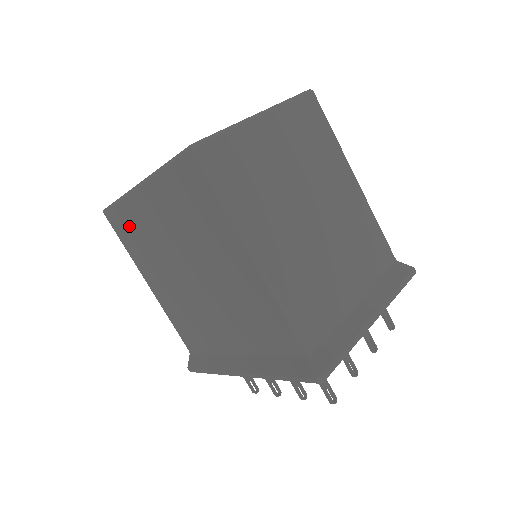
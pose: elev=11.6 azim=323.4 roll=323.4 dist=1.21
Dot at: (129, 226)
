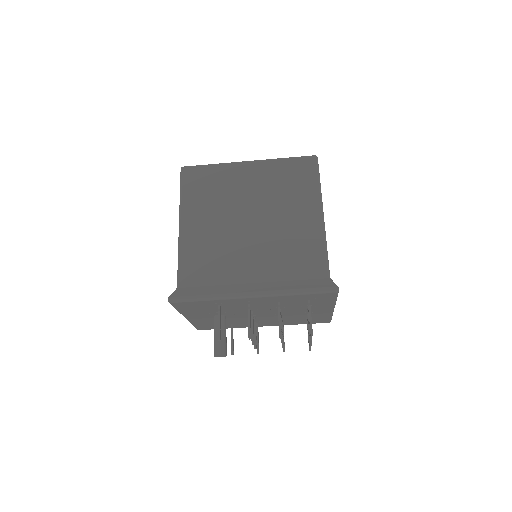
Dot at: (207, 180)
